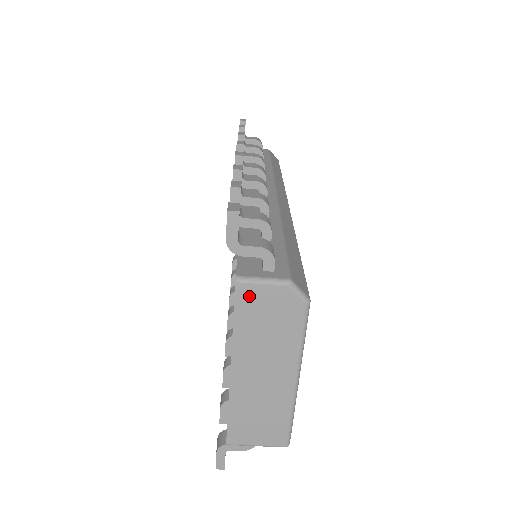
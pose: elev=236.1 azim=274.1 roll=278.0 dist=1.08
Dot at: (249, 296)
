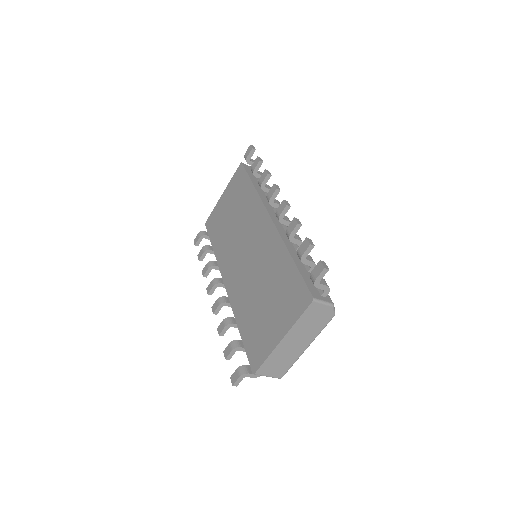
Dot at: (314, 308)
